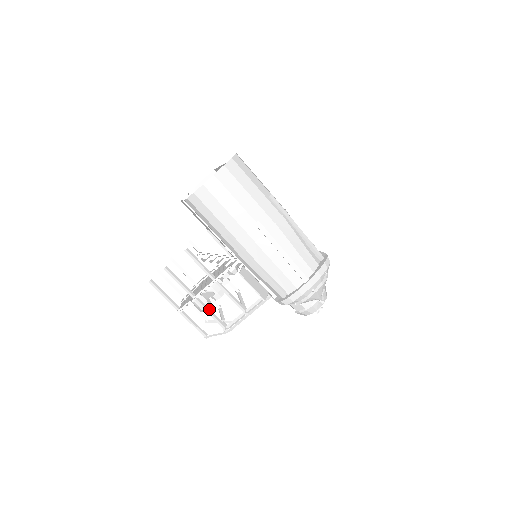
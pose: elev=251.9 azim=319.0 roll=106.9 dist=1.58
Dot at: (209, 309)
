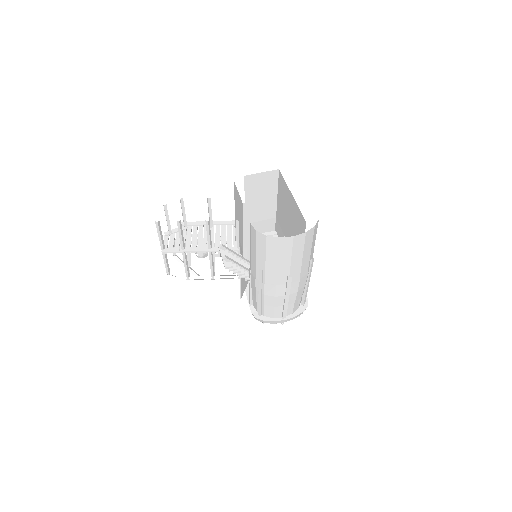
Dot at: (187, 261)
